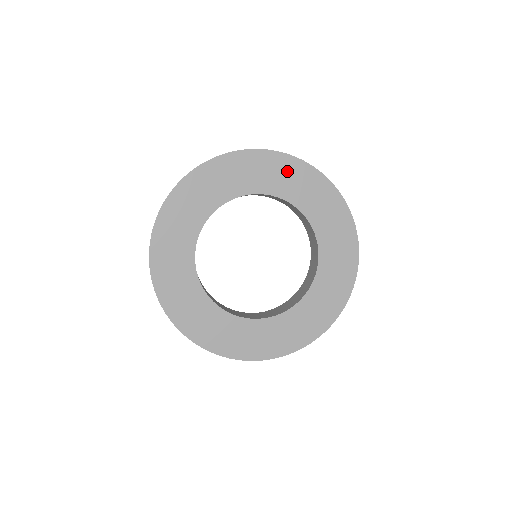
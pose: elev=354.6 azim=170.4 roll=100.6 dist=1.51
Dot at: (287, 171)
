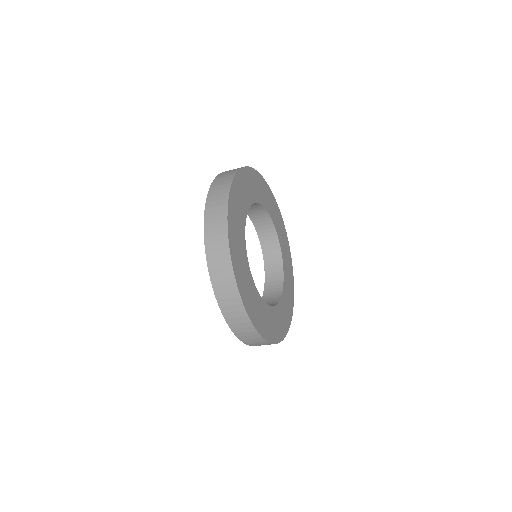
Dot at: (279, 218)
